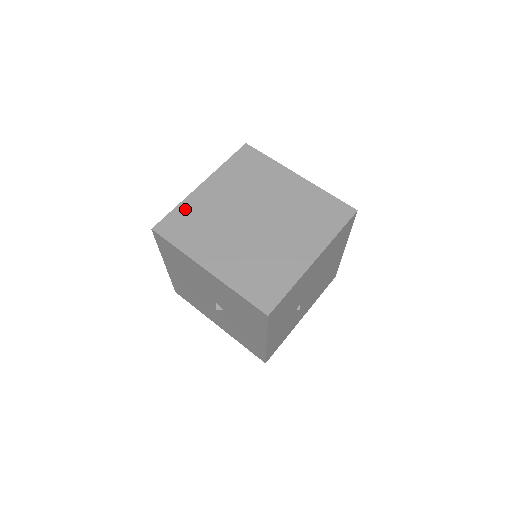
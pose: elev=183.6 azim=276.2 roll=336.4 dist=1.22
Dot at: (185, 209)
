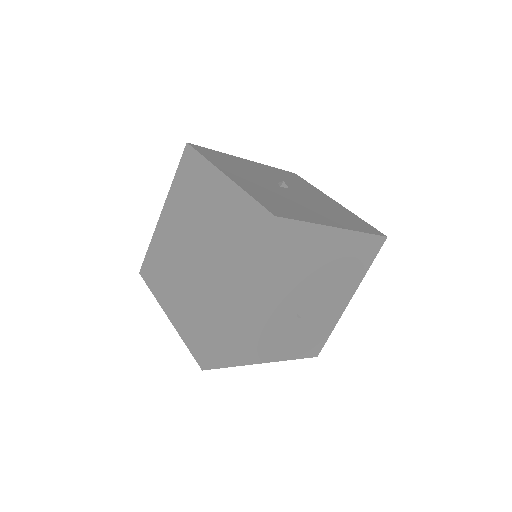
Dot at: (154, 246)
